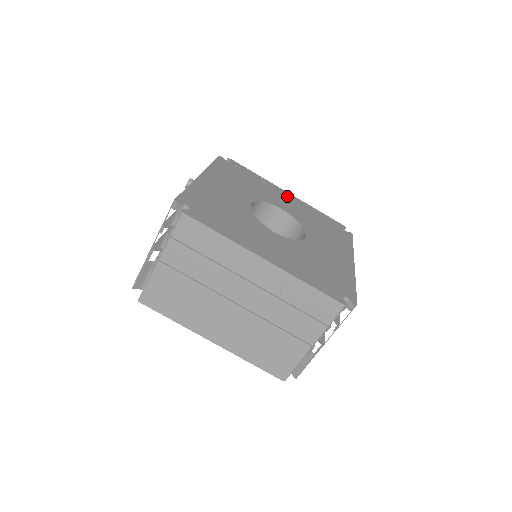
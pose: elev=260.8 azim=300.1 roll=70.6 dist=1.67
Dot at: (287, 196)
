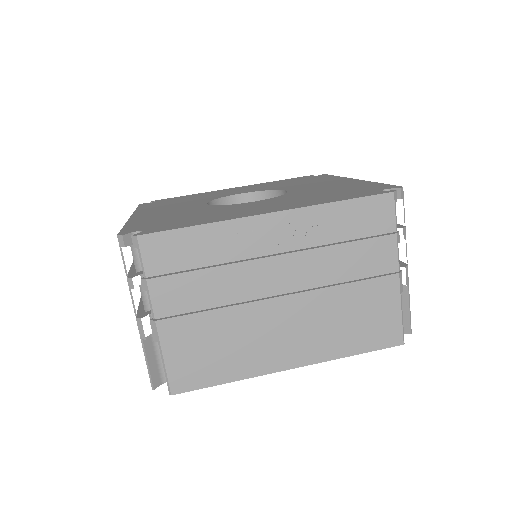
Dot at: occluded
